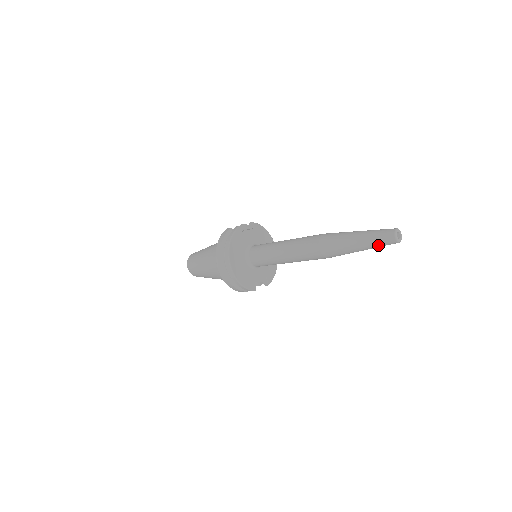
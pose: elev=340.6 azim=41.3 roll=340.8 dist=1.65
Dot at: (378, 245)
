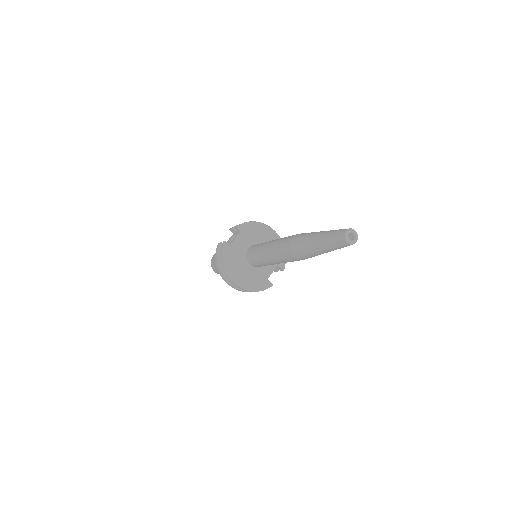
Dot at: occluded
